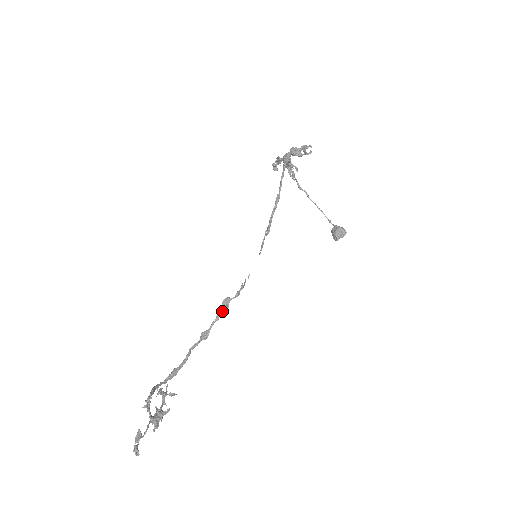
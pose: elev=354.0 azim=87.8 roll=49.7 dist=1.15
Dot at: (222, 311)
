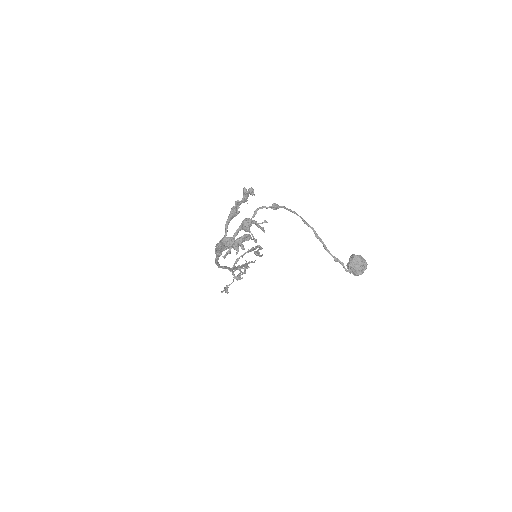
Dot at: (258, 253)
